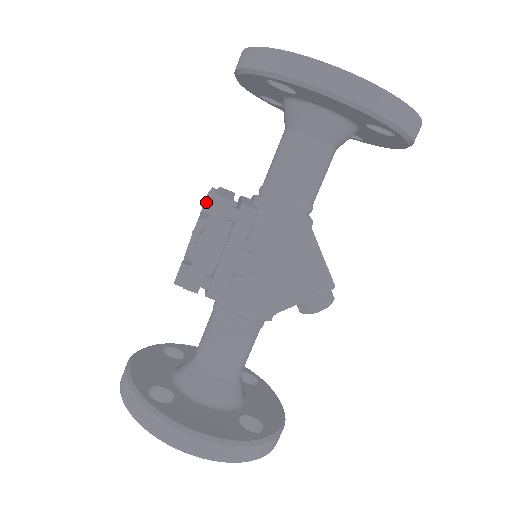
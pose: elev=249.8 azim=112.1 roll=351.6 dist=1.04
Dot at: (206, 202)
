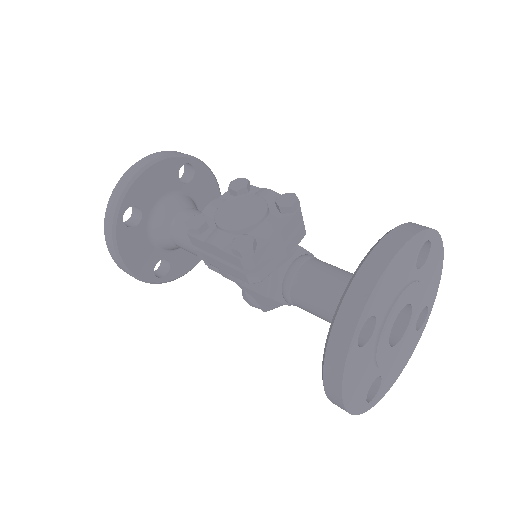
Dot at: (238, 252)
